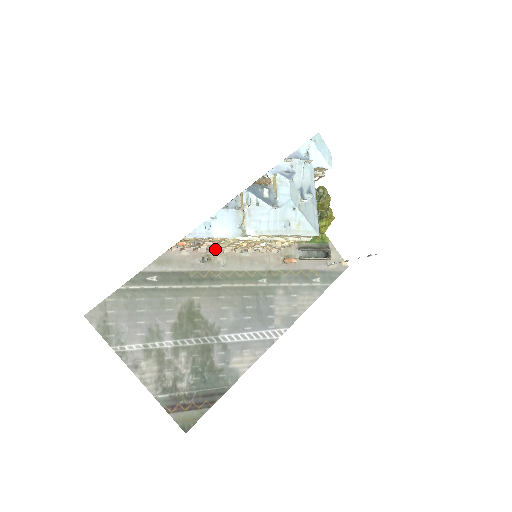
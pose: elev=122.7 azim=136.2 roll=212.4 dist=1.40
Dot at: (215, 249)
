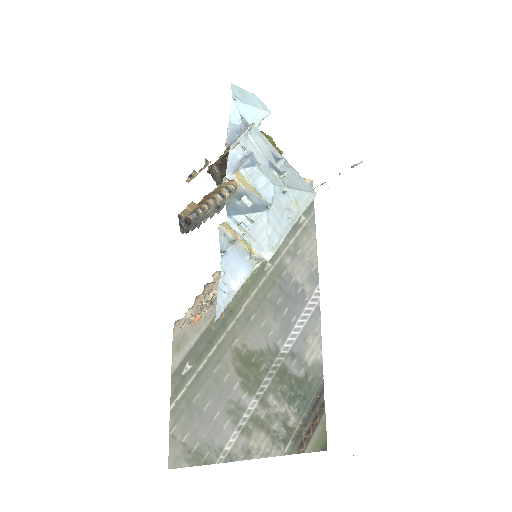
Dot at: (215, 285)
